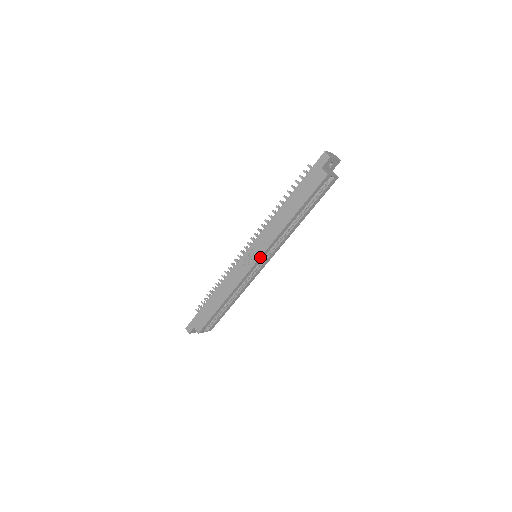
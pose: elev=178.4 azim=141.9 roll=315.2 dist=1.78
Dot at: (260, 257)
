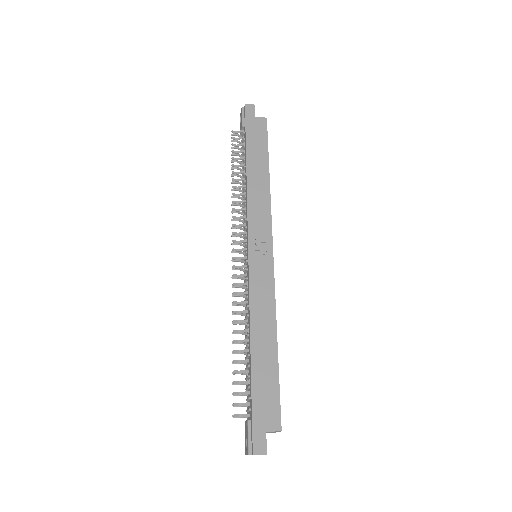
Dot at: (272, 239)
